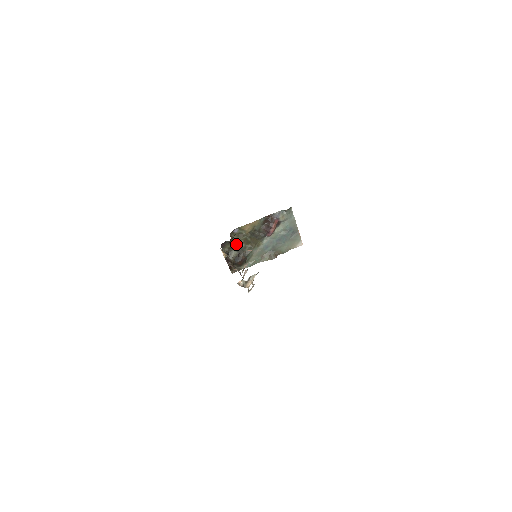
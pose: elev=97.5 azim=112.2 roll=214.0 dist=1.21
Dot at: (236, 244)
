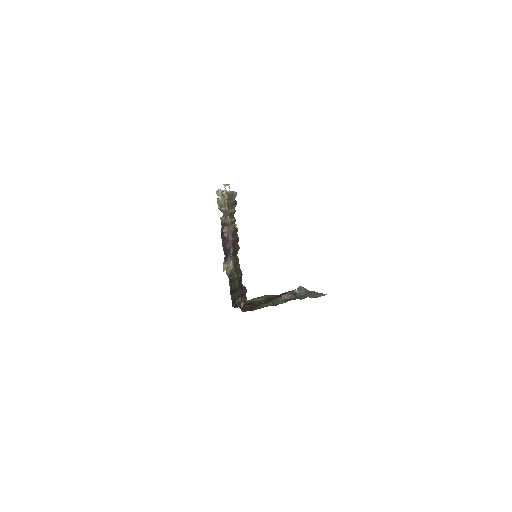
Dot at: (249, 304)
